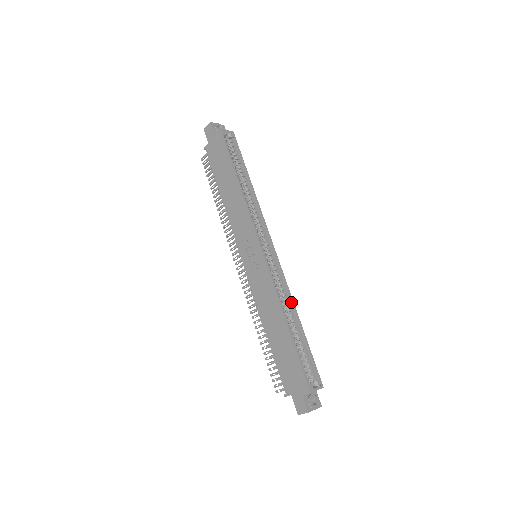
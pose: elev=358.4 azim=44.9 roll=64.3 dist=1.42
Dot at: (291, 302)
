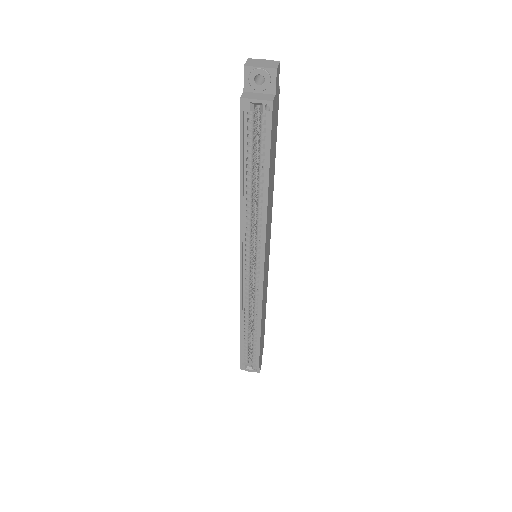
Dot at: (259, 317)
